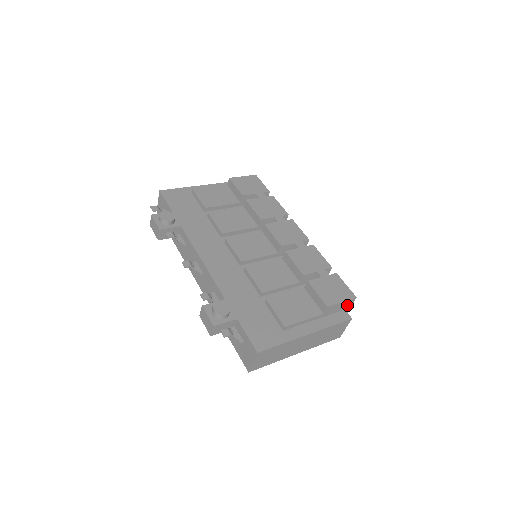
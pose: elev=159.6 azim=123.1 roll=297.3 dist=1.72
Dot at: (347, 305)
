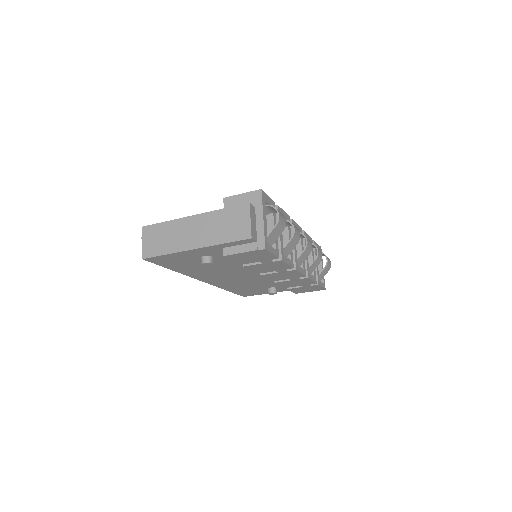
Dot at: (254, 201)
